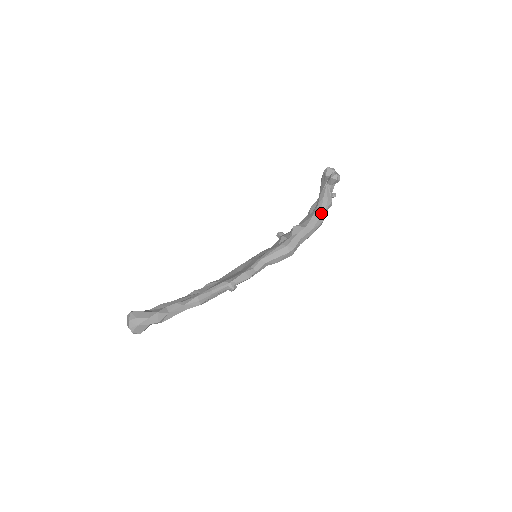
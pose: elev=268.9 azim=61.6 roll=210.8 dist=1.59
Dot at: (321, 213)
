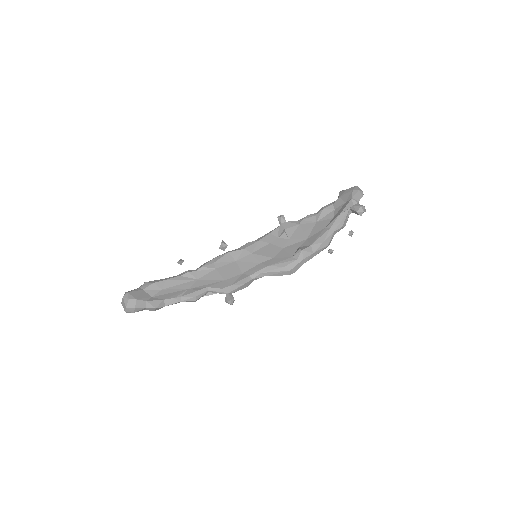
Dot at: (331, 239)
